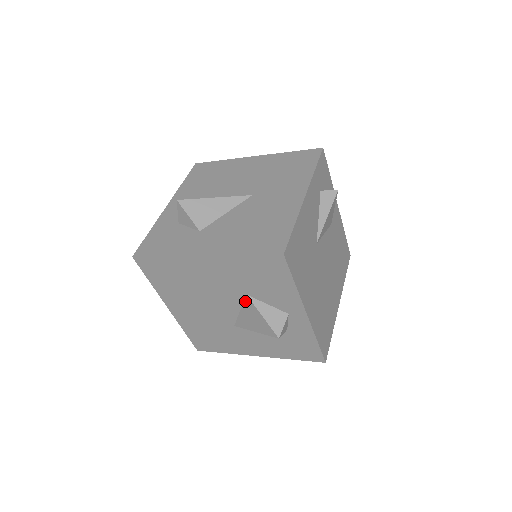
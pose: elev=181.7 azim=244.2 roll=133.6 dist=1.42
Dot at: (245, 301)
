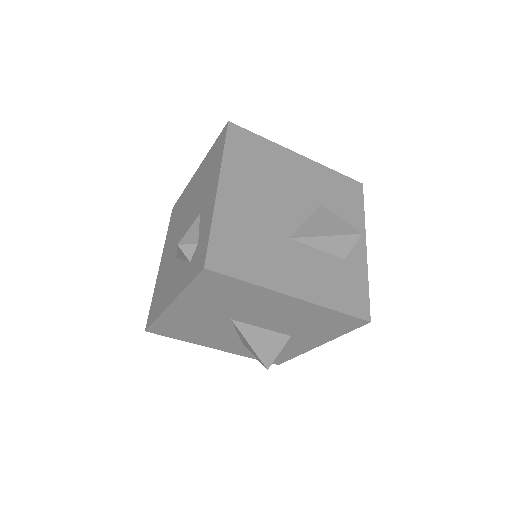
Dot at: (318, 210)
